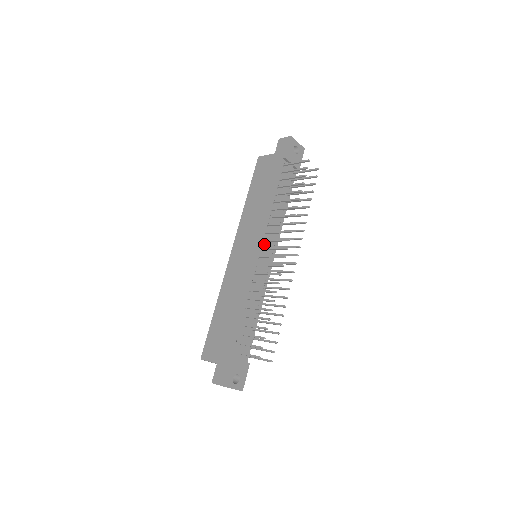
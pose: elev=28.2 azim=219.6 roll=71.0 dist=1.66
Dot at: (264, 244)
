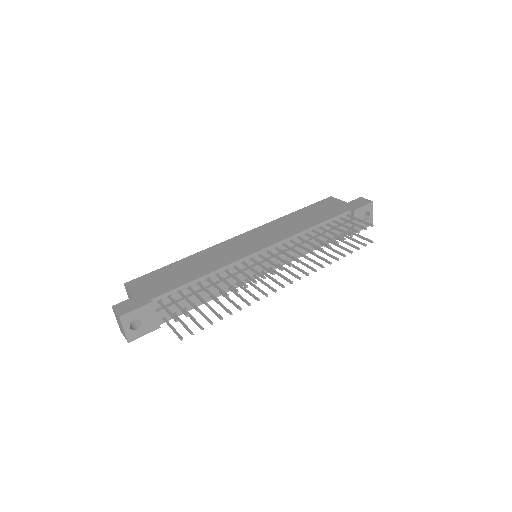
Dot at: (273, 251)
